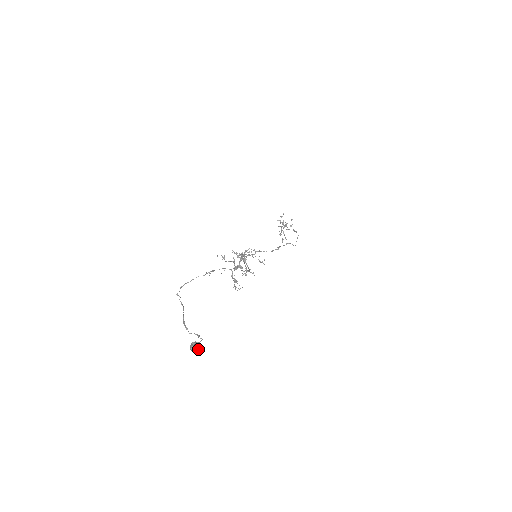
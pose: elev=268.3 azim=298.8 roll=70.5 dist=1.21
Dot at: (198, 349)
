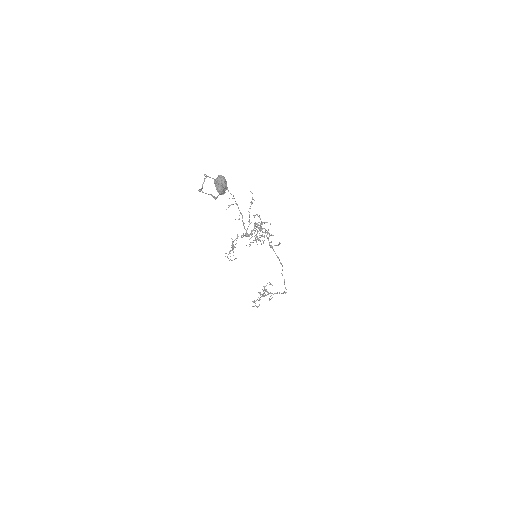
Dot at: (224, 183)
